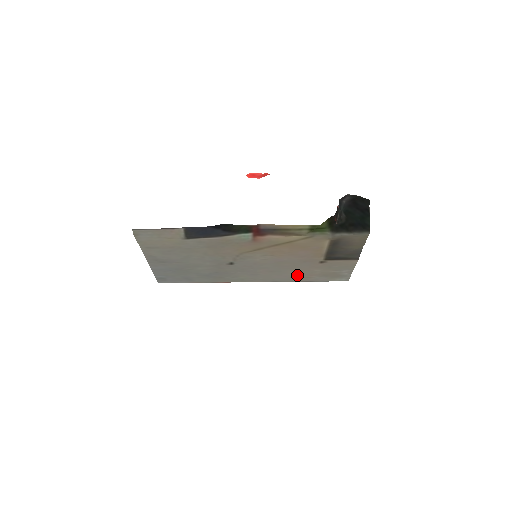
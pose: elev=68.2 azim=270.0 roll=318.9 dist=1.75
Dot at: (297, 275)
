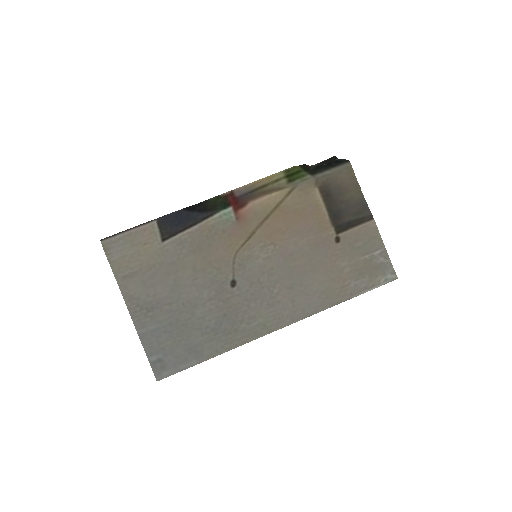
Dot at: (326, 287)
